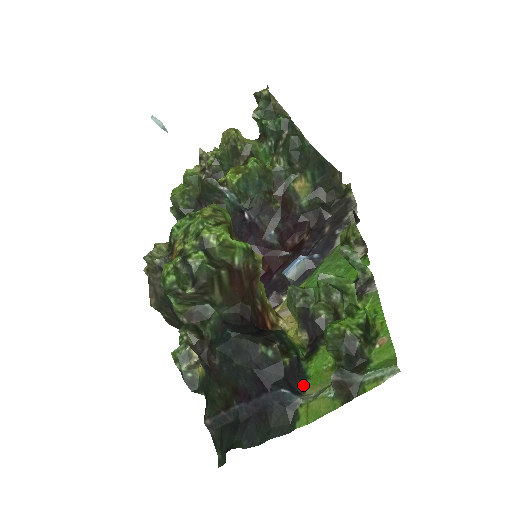
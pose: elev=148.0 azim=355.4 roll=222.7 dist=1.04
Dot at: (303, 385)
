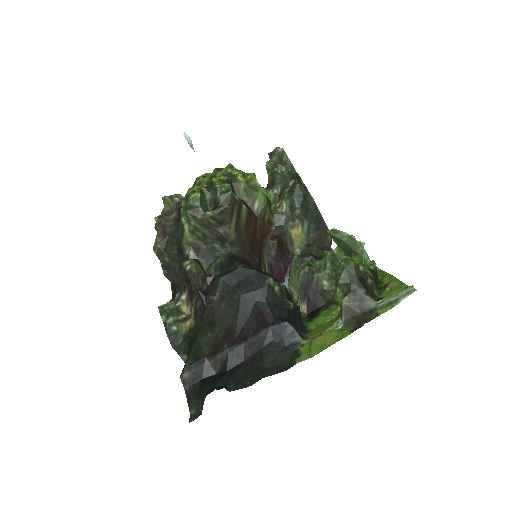
Dot at: (304, 334)
